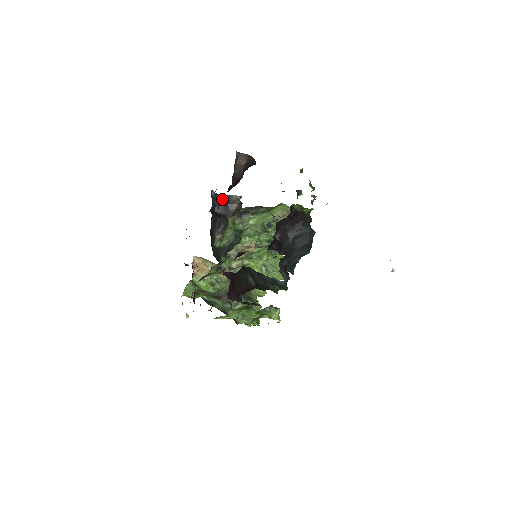
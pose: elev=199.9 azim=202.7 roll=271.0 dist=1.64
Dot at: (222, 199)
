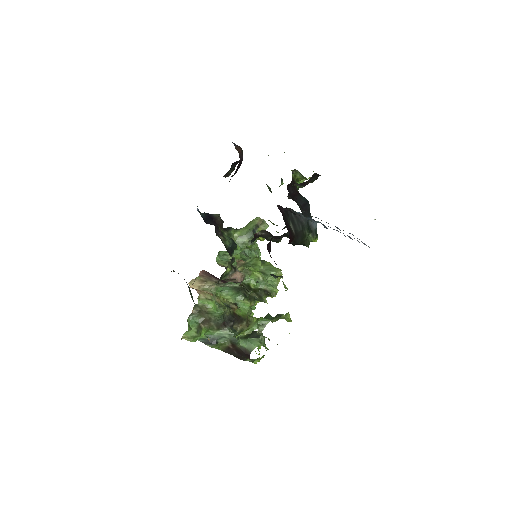
Dot at: (206, 215)
